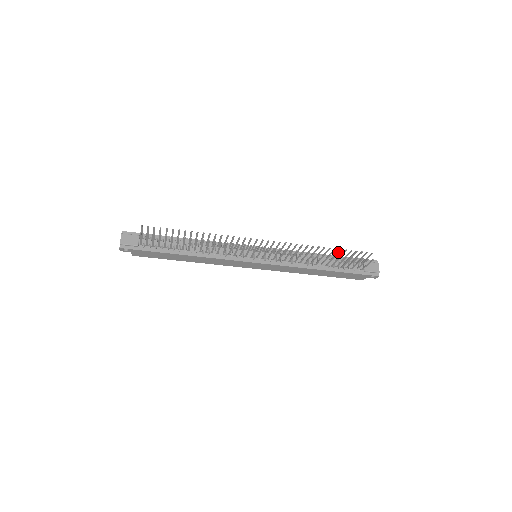
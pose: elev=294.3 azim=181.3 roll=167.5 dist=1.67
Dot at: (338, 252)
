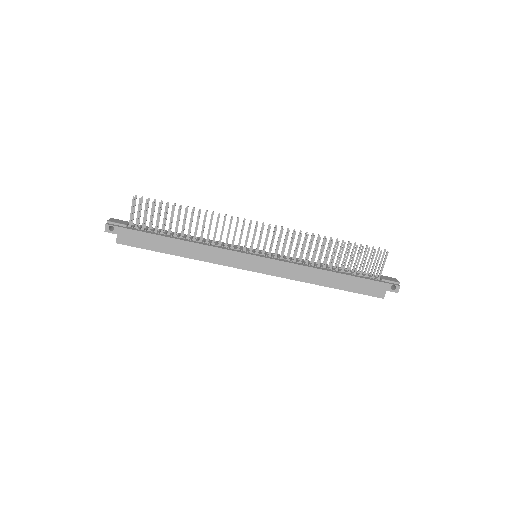
Dot at: (347, 249)
